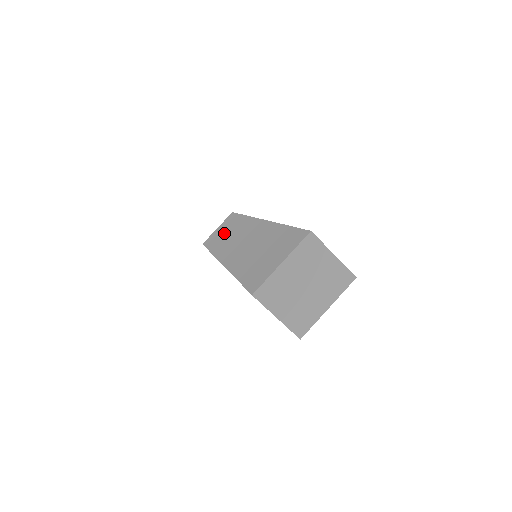
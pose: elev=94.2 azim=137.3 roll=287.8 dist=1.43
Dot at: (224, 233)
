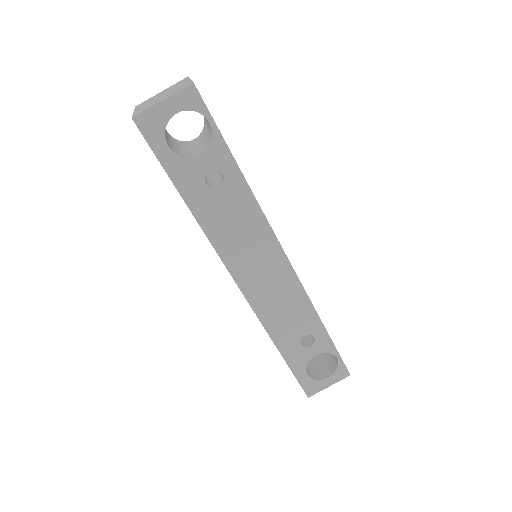
Dot at: occluded
